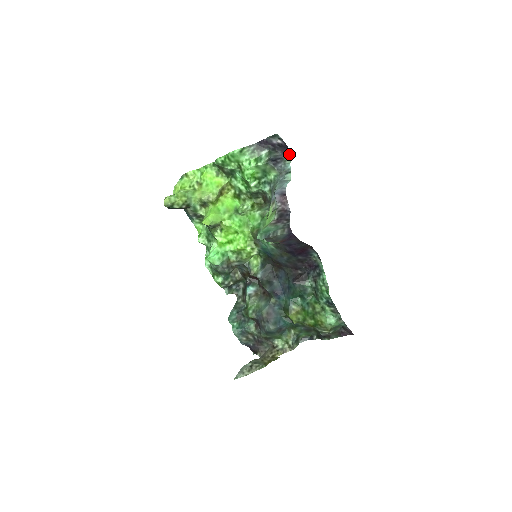
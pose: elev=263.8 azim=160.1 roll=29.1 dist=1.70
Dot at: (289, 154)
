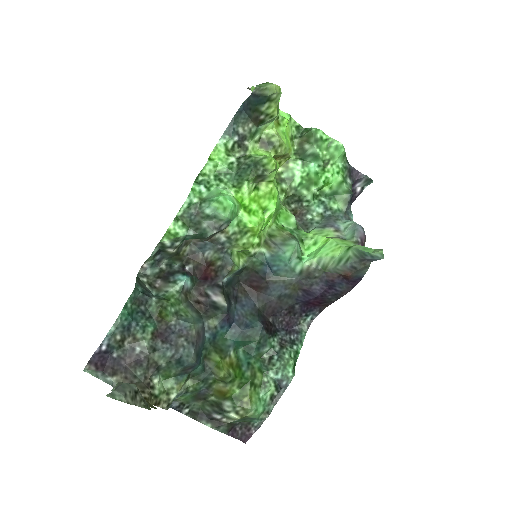
Dot at: occluded
